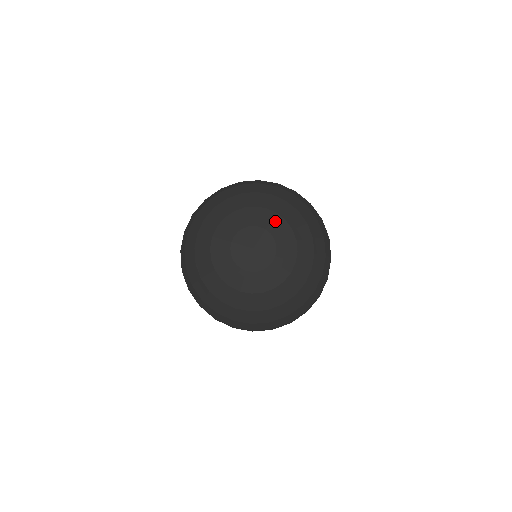
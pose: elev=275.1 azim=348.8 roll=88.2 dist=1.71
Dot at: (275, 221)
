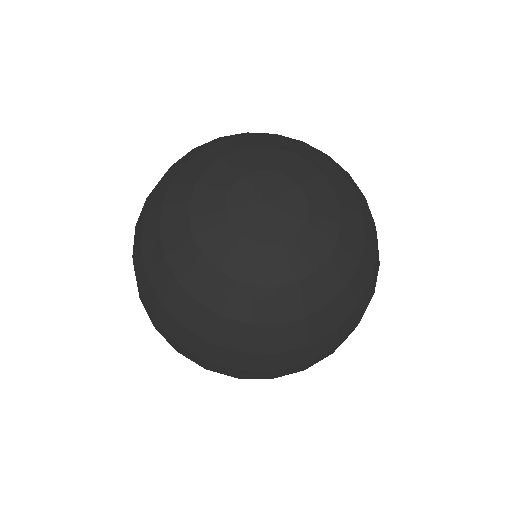
Dot at: (325, 195)
